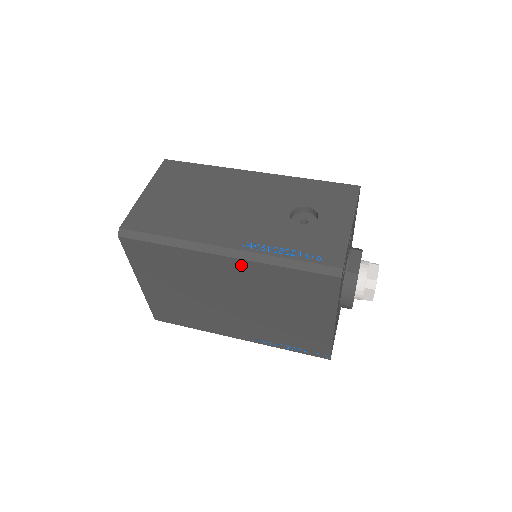
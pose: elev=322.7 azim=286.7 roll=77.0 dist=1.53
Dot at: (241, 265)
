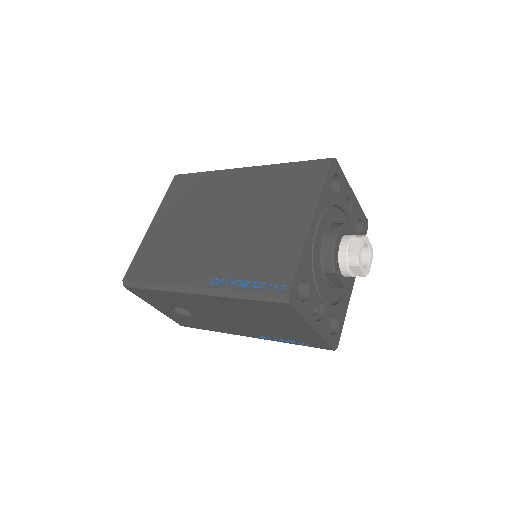
Dot at: (253, 173)
